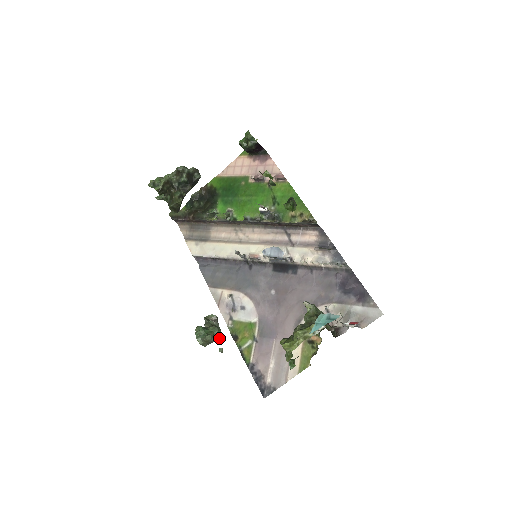
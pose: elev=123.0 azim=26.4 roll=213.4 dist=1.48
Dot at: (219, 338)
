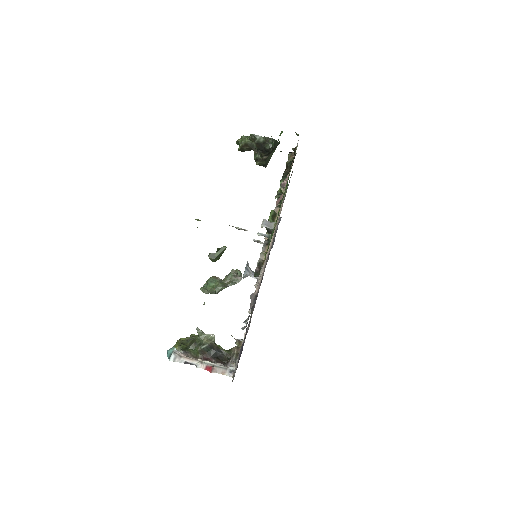
Dot at: occluded
